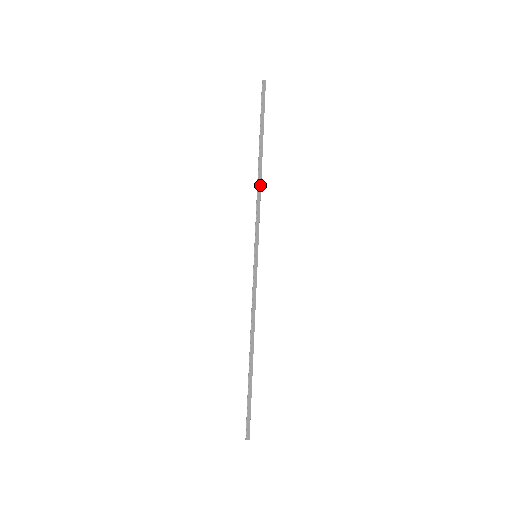
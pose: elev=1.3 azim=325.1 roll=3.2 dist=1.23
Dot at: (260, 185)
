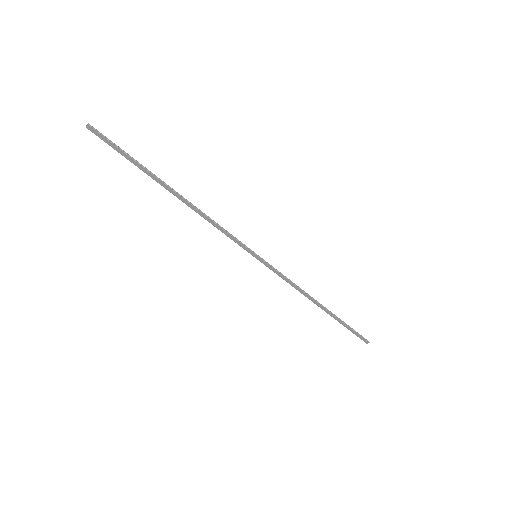
Dot at: (198, 211)
